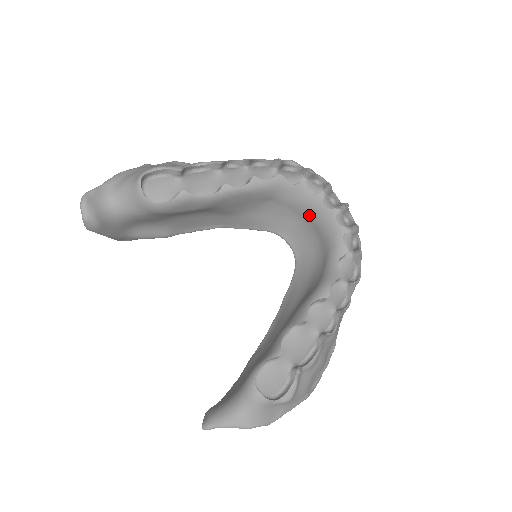
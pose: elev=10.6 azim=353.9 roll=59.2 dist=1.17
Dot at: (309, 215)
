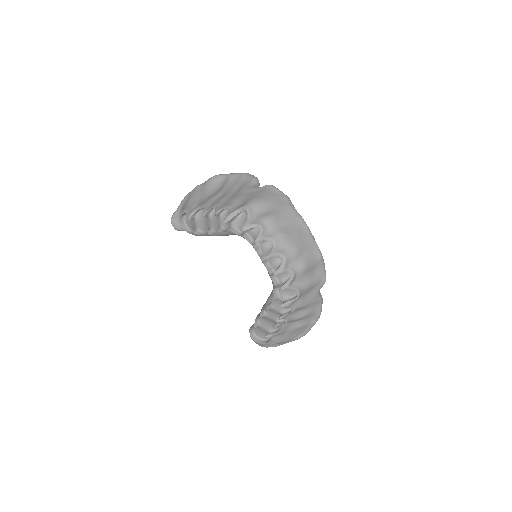
Dot at: occluded
